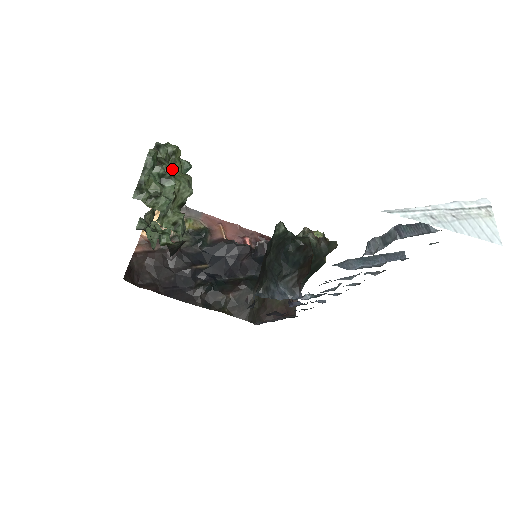
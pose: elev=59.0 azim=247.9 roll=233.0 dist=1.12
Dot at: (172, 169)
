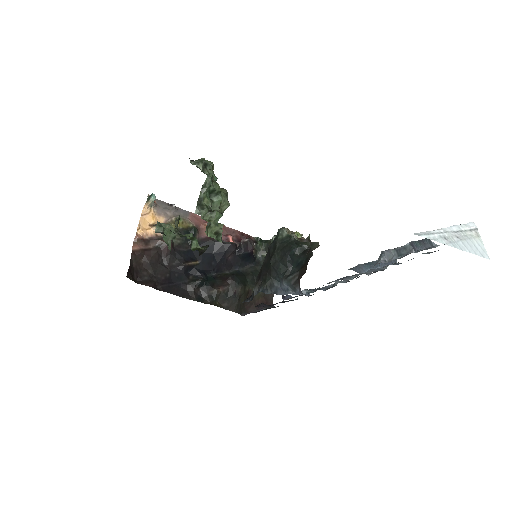
Dot at: (219, 186)
